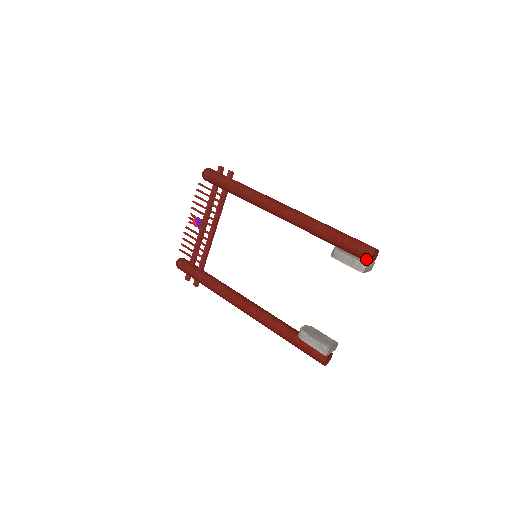
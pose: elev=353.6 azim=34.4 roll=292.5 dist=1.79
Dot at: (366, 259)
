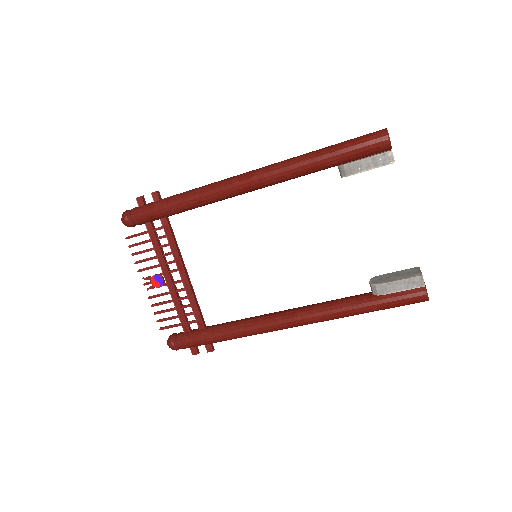
Dot at: (384, 147)
